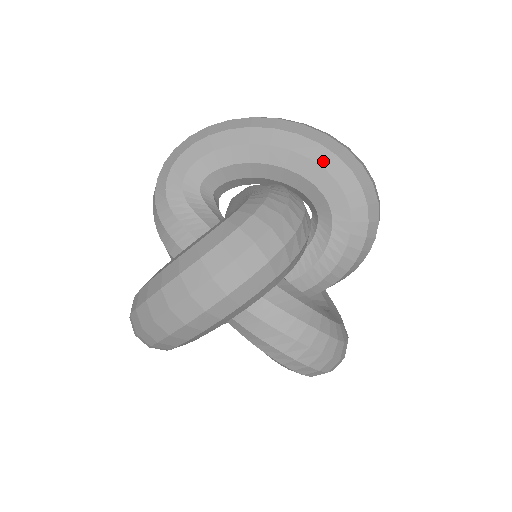
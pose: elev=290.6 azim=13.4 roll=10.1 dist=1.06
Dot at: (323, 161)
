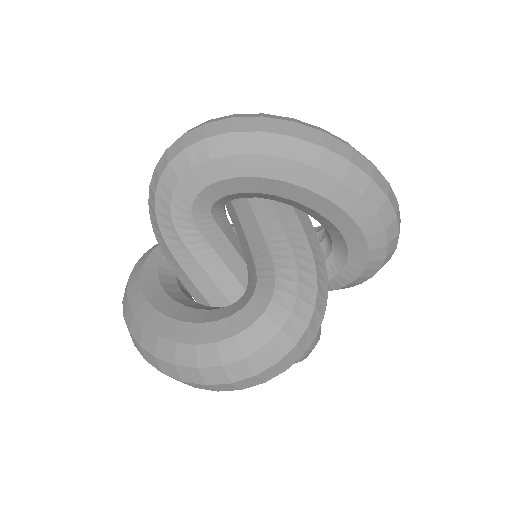
Dot at: (359, 217)
